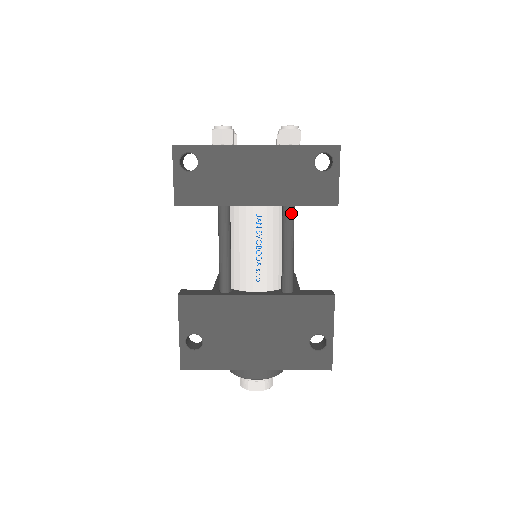
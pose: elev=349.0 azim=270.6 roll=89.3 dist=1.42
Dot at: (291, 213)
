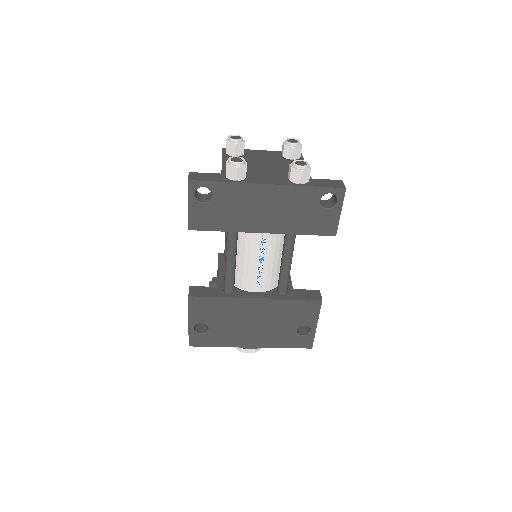
Dot at: (293, 236)
